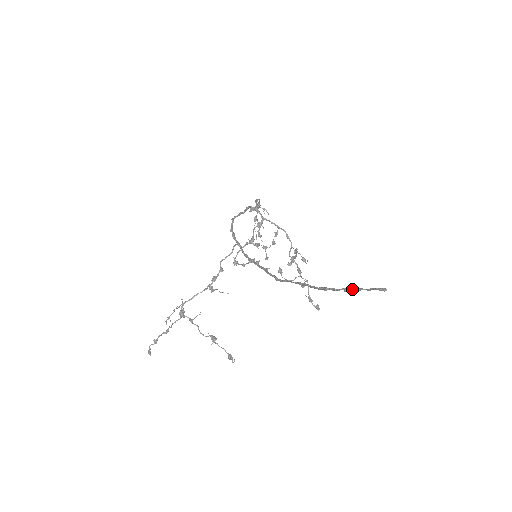
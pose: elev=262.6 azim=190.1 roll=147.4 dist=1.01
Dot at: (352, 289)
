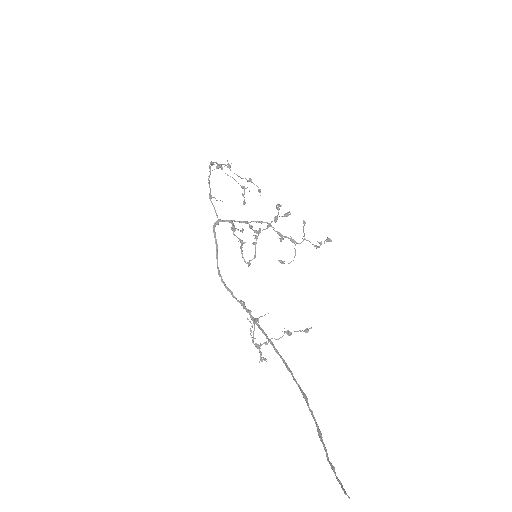
Dot at: (334, 472)
